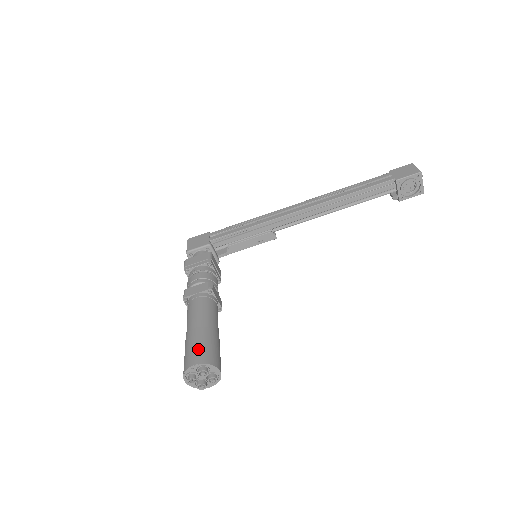
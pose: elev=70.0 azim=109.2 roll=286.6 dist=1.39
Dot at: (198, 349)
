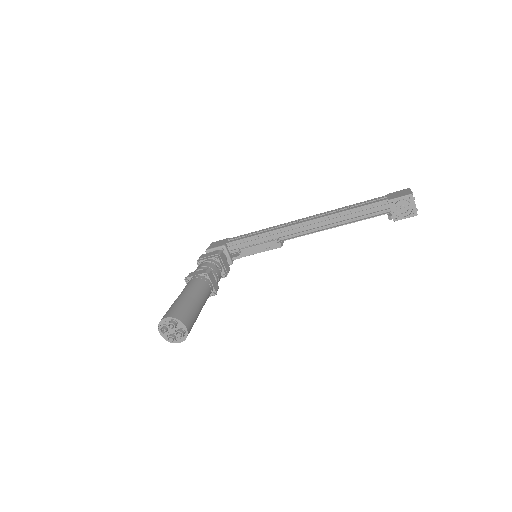
Dot at: (174, 308)
